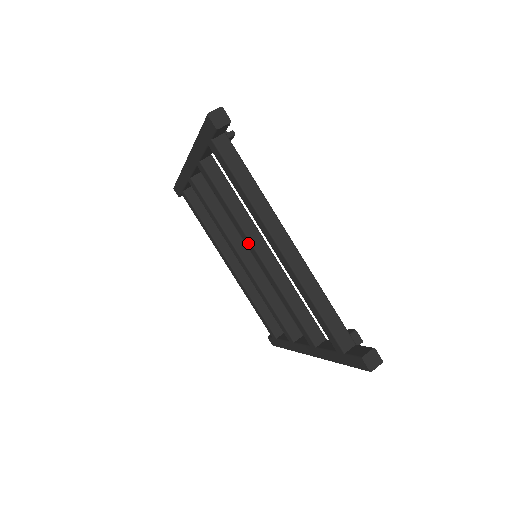
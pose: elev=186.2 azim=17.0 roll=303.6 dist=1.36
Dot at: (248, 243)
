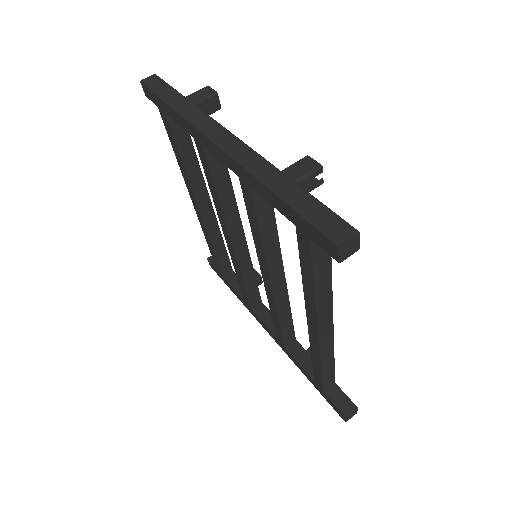
Dot at: (265, 270)
